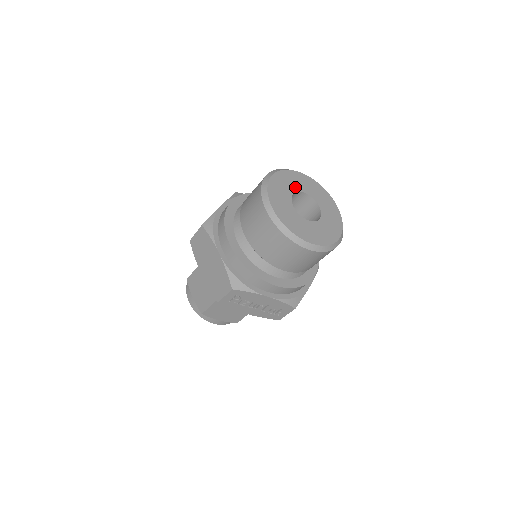
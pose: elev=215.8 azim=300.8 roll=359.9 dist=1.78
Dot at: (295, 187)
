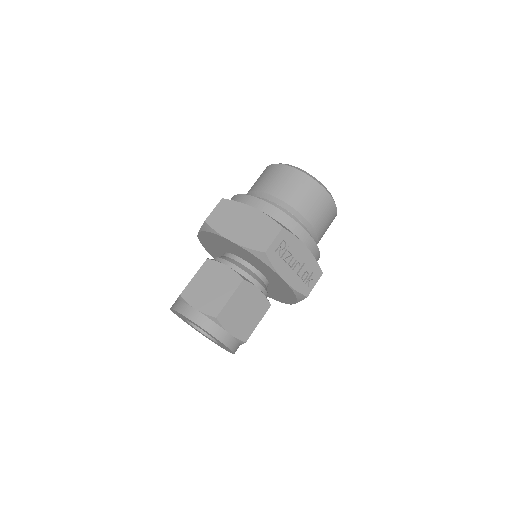
Dot at: occluded
